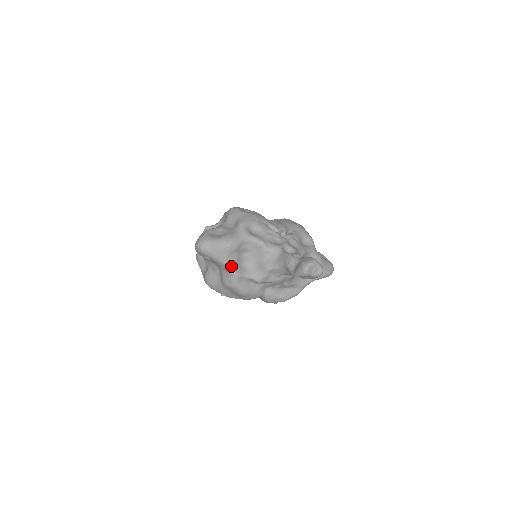
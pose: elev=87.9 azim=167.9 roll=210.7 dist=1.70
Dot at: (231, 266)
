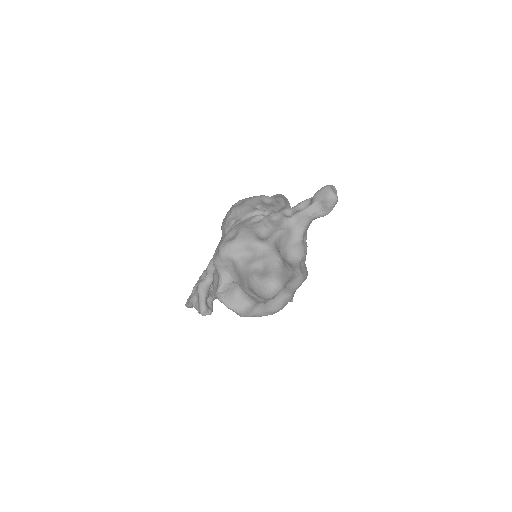
Dot at: (293, 271)
